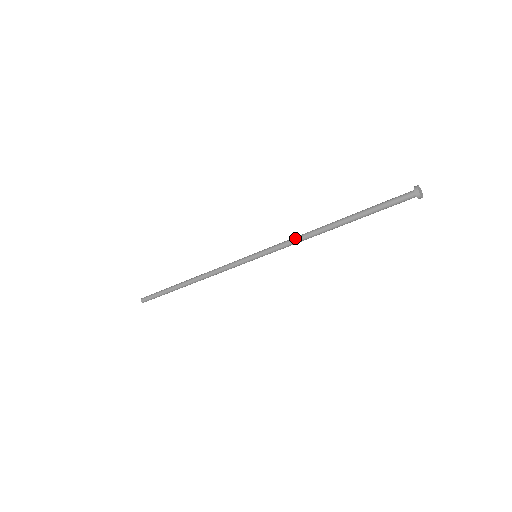
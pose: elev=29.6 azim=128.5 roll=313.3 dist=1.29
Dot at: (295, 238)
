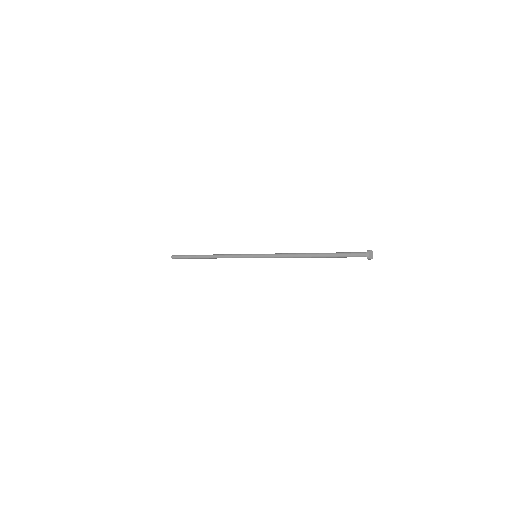
Dot at: (284, 257)
